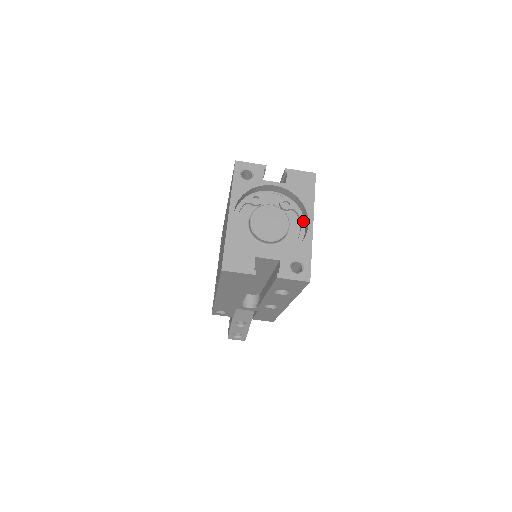
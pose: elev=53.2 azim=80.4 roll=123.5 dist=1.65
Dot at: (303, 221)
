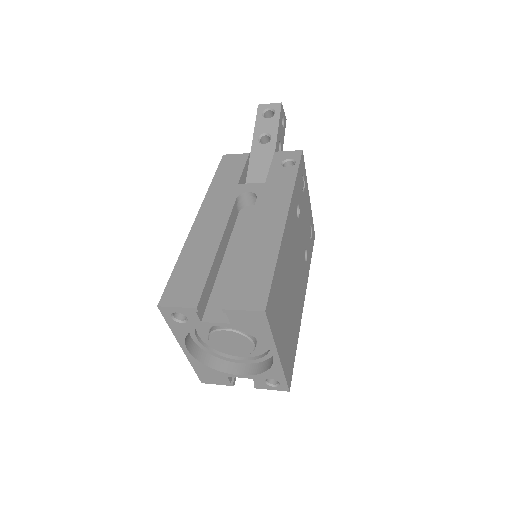
Dot at: occluded
